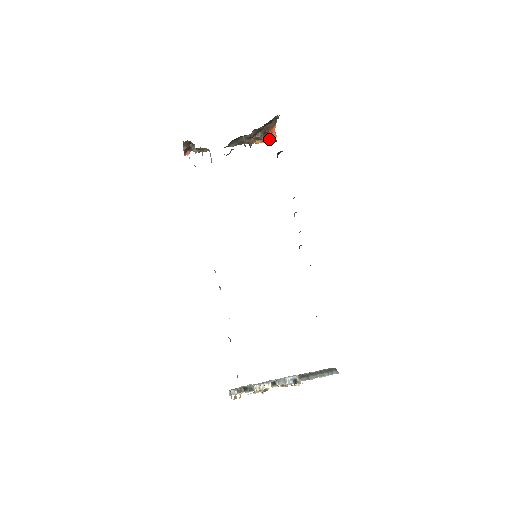
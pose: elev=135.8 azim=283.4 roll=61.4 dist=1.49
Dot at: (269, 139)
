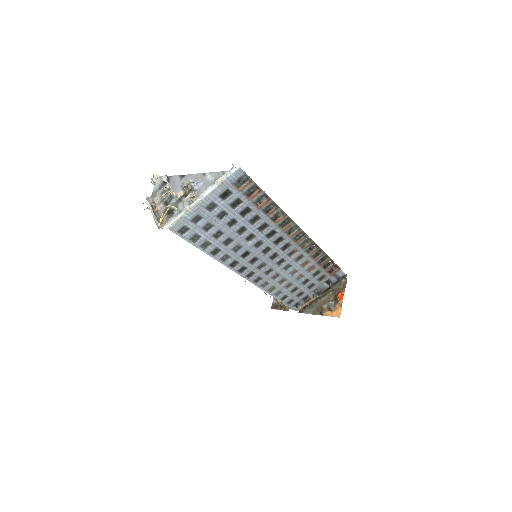
Dot at: (339, 314)
